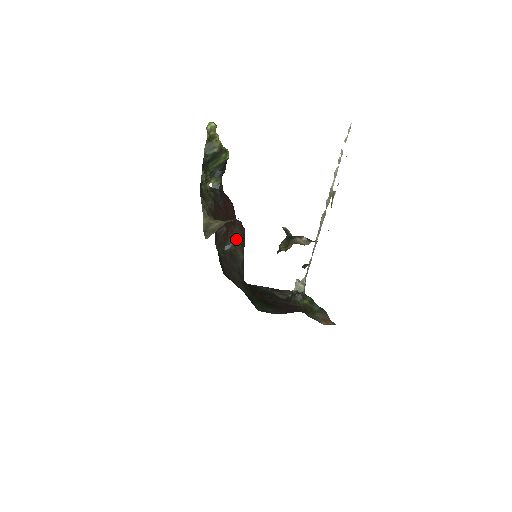
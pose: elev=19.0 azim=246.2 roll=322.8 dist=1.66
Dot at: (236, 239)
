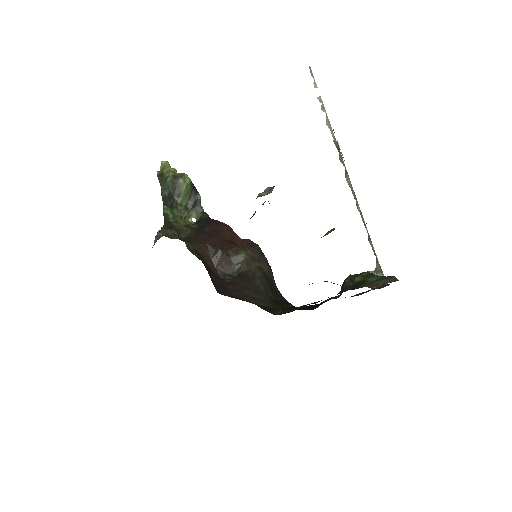
Dot at: (245, 258)
